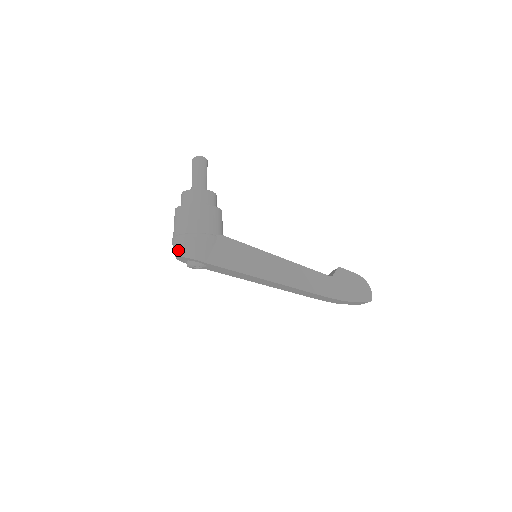
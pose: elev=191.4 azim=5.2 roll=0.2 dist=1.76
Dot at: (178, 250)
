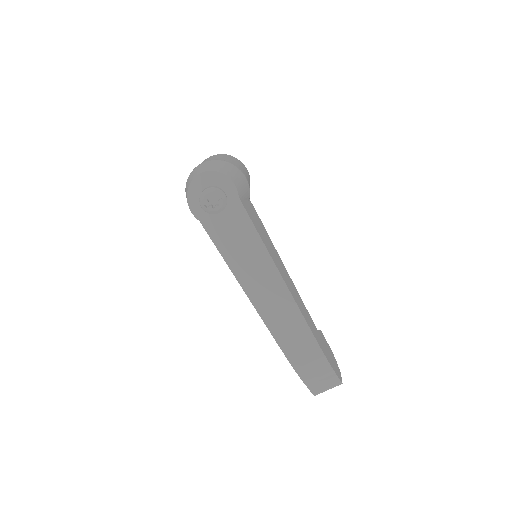
Dot at: (217, 167)
